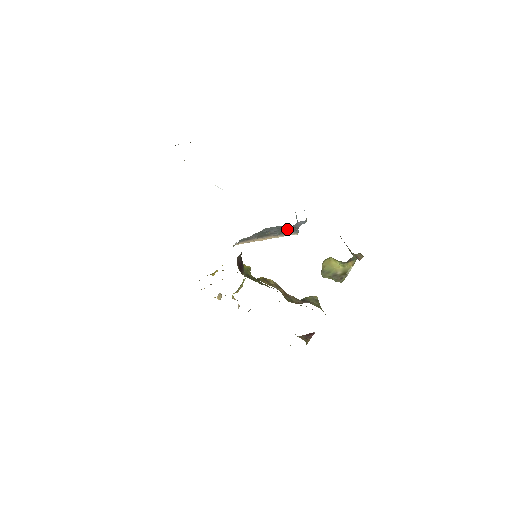
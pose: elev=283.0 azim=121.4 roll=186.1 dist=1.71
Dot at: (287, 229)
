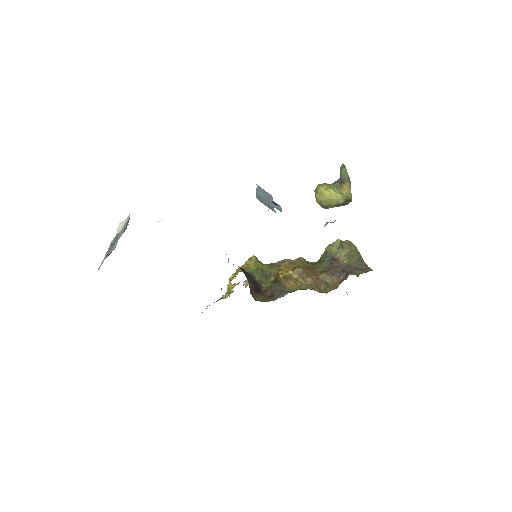
Dot at: occluded
